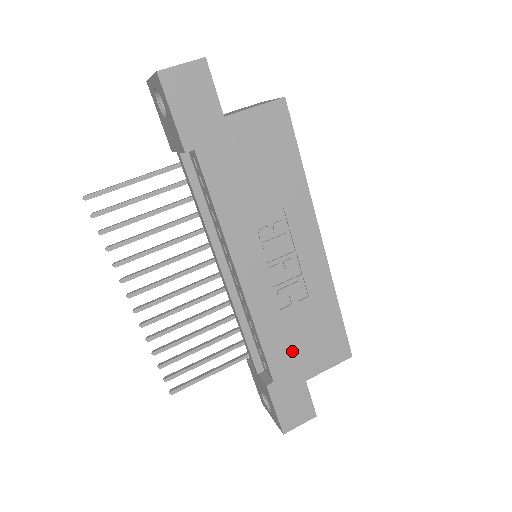
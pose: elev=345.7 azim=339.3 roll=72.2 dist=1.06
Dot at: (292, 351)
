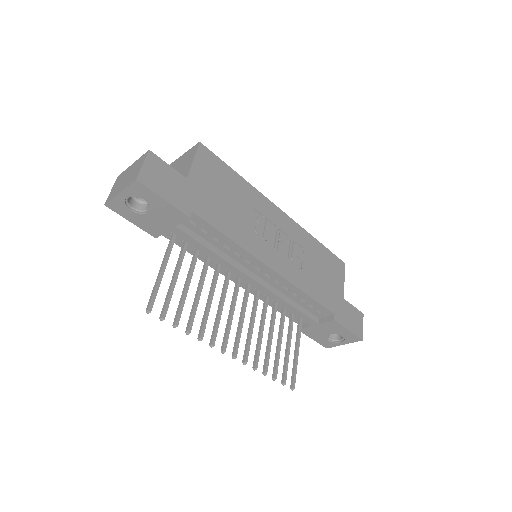
Dot at: (325, 288)
